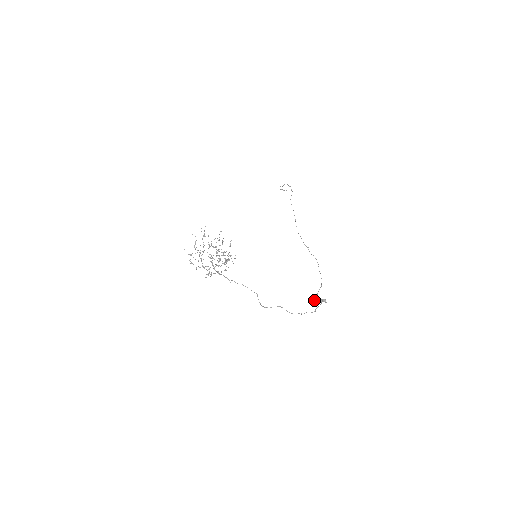
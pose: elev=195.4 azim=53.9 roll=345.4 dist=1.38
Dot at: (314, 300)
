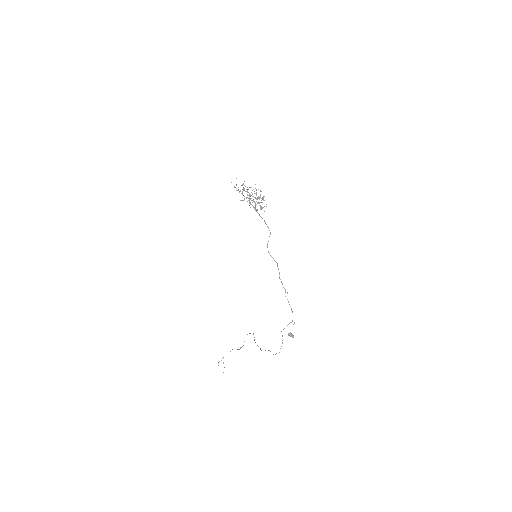
Dot at: occluded
